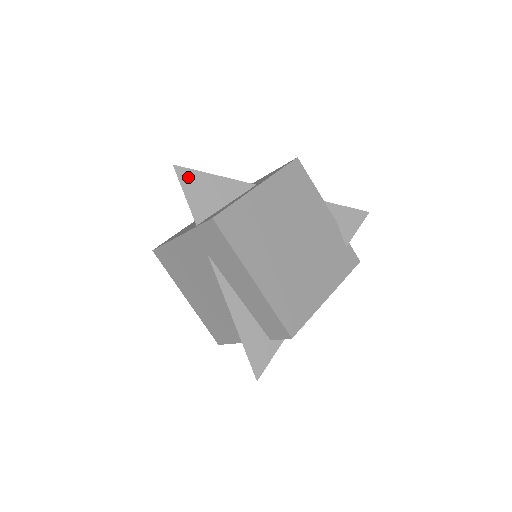
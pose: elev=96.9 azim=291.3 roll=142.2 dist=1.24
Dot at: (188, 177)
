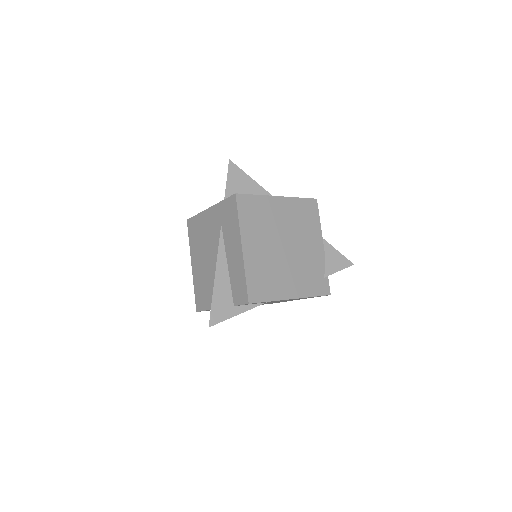
Dot at: (235, 172)
